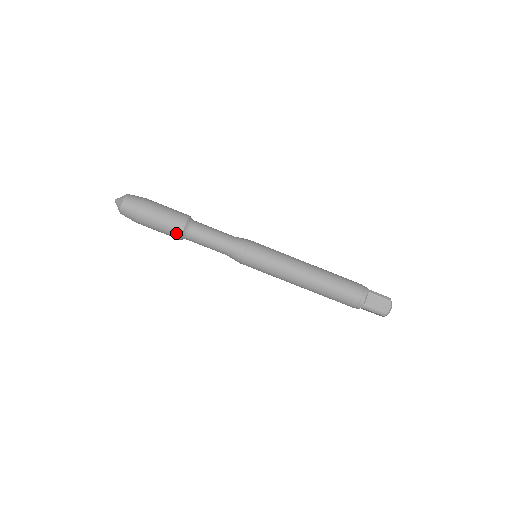
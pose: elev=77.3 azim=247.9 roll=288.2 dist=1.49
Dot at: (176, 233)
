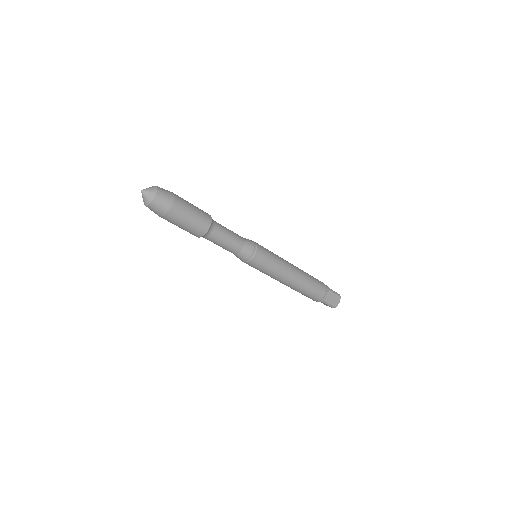
Dot at: (199, 233)
